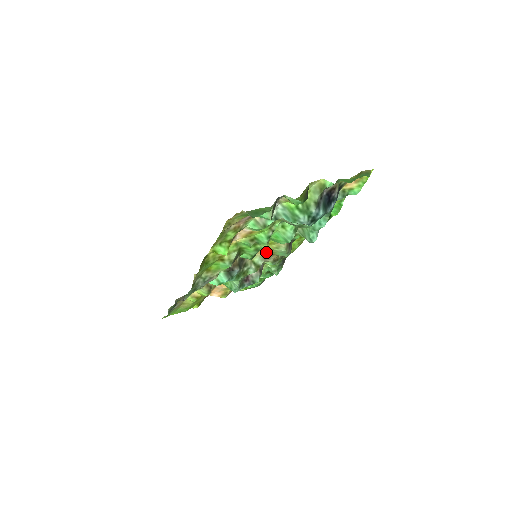
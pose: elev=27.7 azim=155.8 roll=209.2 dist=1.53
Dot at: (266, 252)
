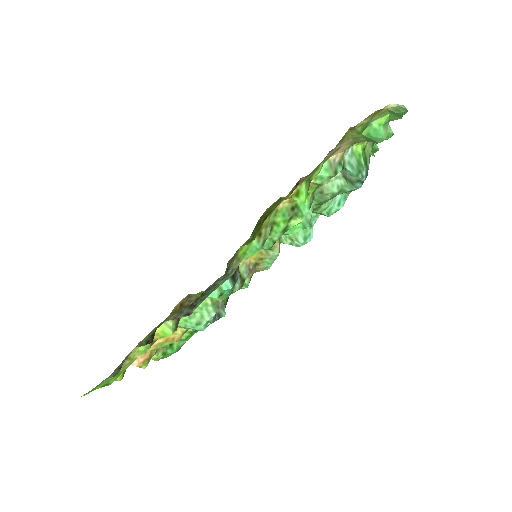
Dot at: (254, 258)
